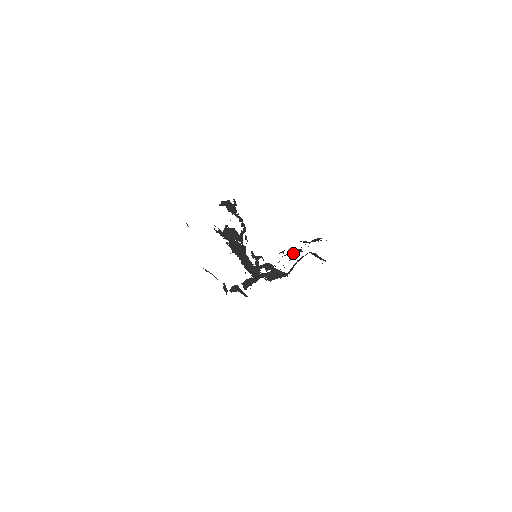
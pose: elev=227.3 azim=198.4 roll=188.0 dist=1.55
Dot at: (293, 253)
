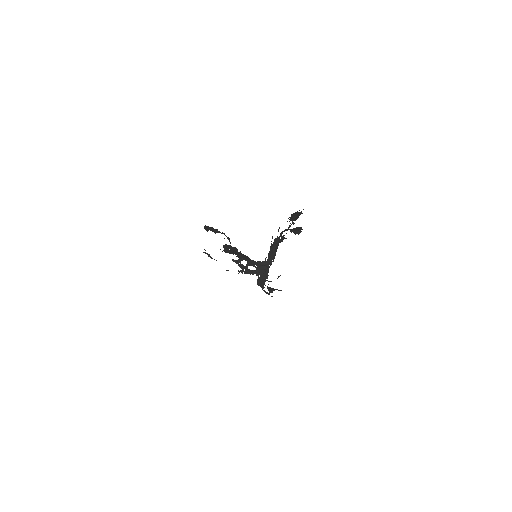
Dot at: (298, 233)
